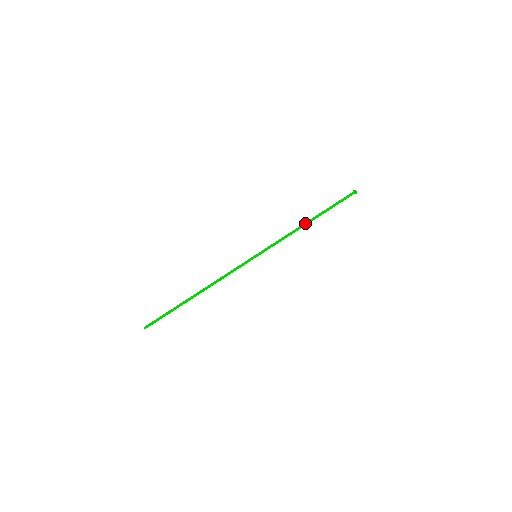
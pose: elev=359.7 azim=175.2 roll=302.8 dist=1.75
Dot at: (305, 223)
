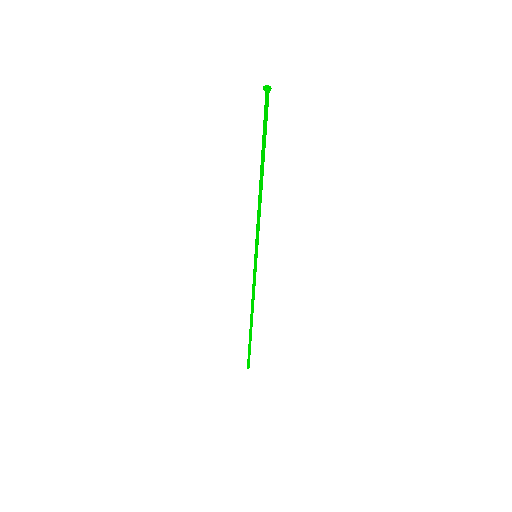
Dot at: (260, 184)
